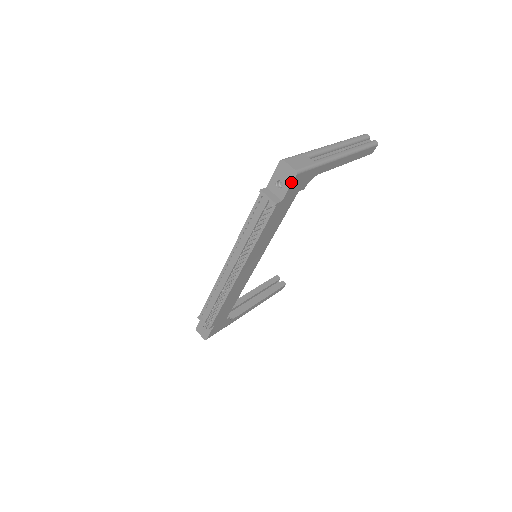
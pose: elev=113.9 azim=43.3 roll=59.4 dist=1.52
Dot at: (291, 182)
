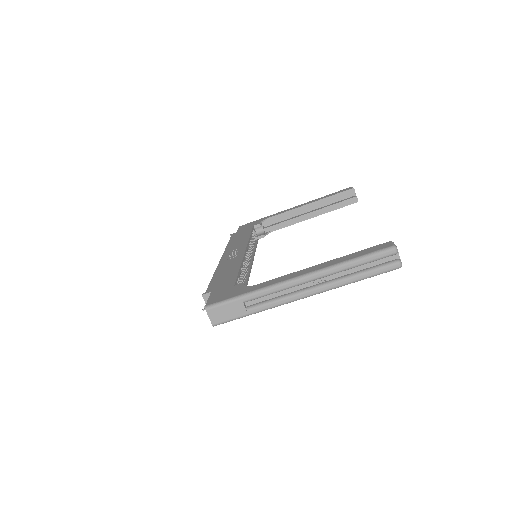
Dot at: occluded
